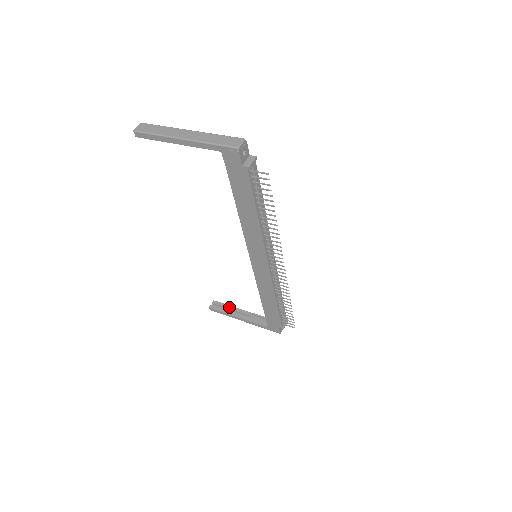
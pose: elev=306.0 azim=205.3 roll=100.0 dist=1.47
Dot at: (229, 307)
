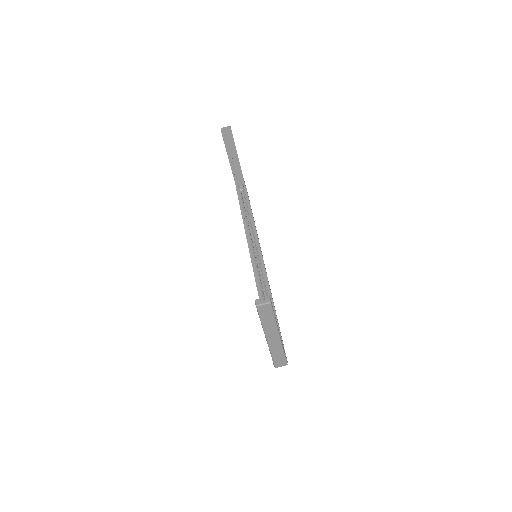
Dot at: (233, 147)
